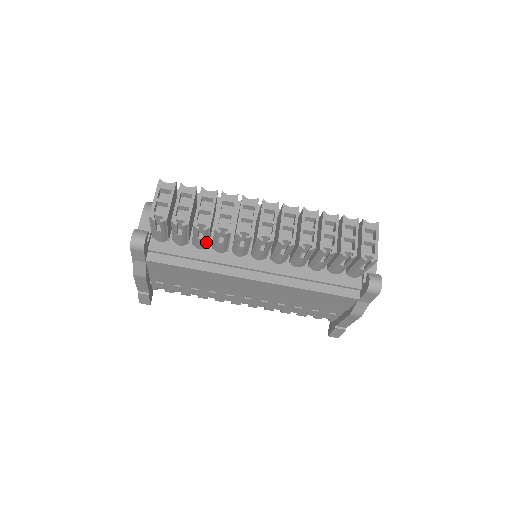
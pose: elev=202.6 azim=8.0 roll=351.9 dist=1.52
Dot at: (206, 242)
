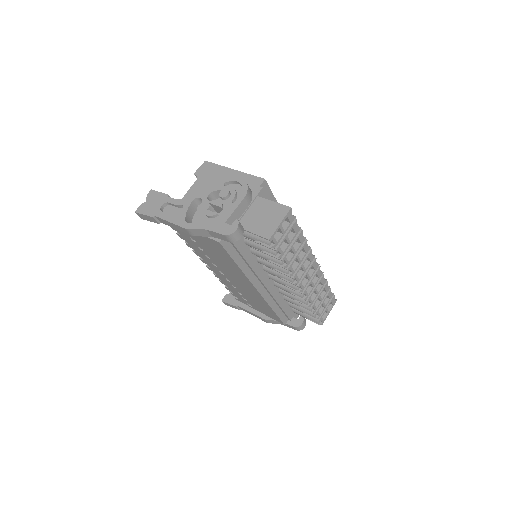
Dot at: occluded
